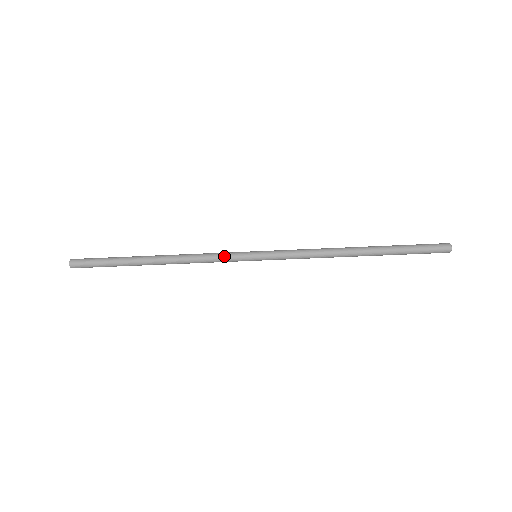
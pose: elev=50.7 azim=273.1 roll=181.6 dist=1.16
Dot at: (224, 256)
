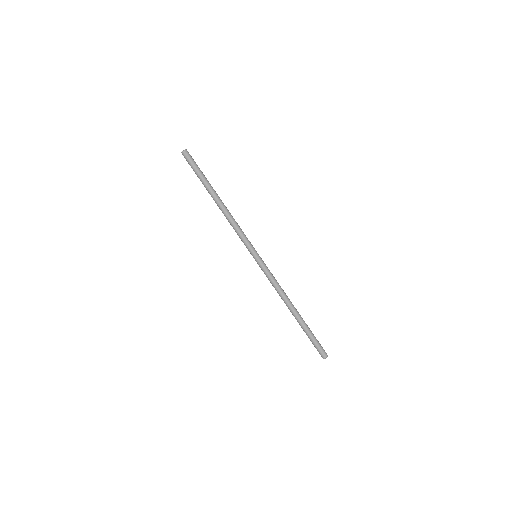
Dot at: occluded
